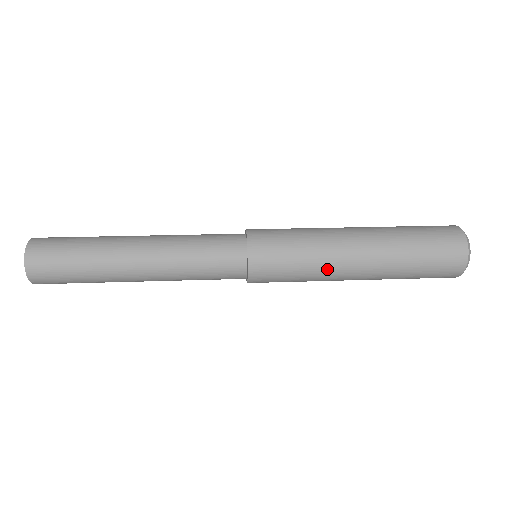
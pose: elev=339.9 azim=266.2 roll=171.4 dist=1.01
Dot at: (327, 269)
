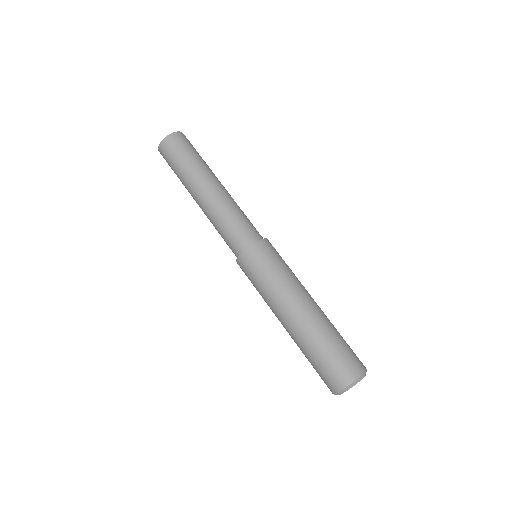
Dot at: occluded
